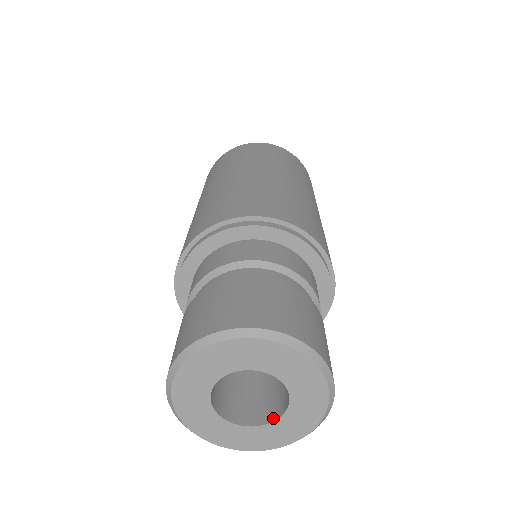
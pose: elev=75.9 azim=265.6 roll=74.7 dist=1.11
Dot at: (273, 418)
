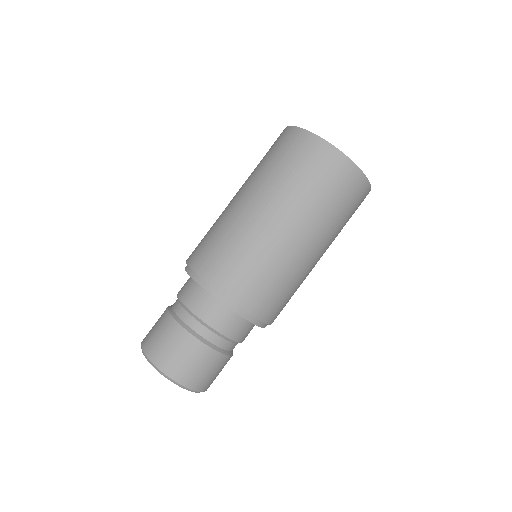
Dot at: occluded
